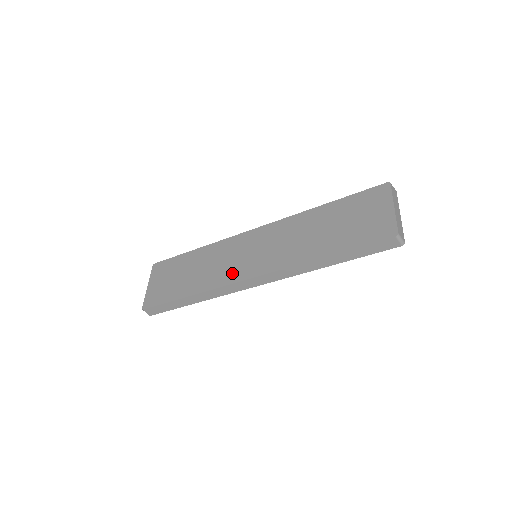
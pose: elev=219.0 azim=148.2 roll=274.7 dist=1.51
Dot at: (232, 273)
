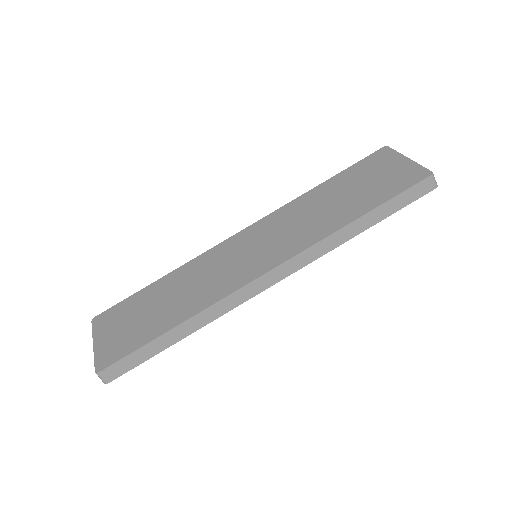
Dot at: (235, 278)
